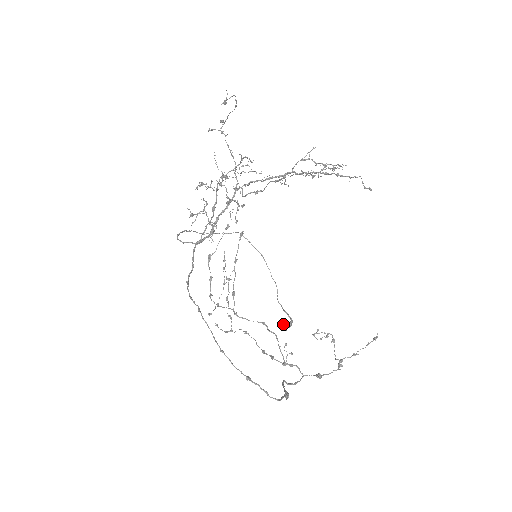
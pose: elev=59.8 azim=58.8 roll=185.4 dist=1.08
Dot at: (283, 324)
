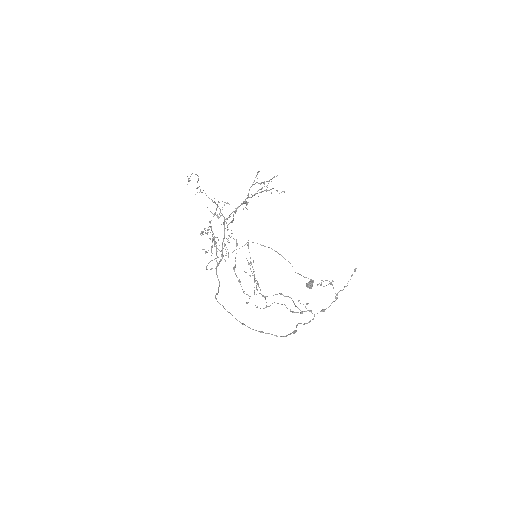
Dot at: (307, 285)
